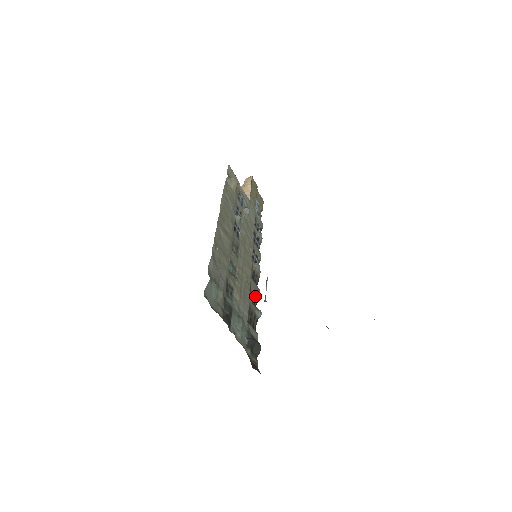
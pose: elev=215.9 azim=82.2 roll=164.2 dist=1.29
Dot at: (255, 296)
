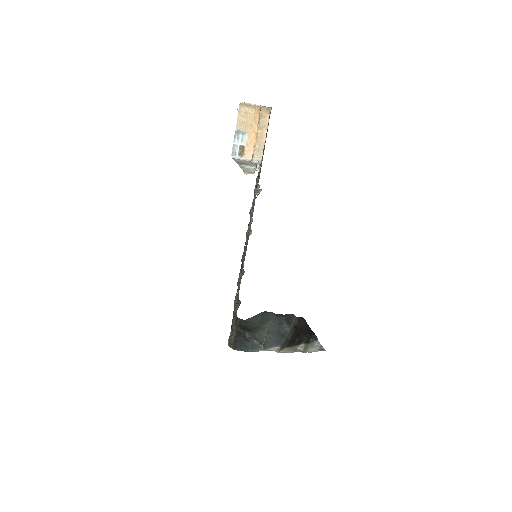
Dot at: occluded
